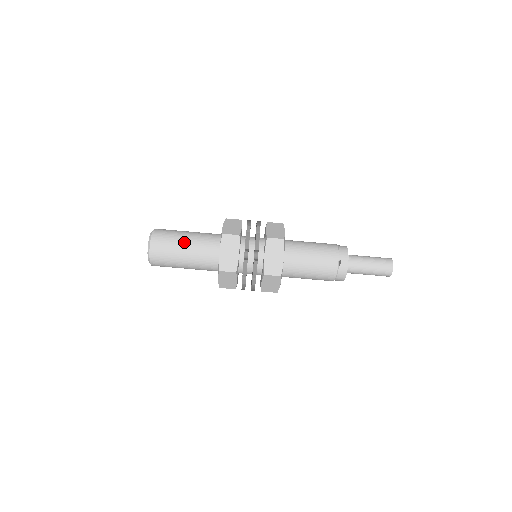
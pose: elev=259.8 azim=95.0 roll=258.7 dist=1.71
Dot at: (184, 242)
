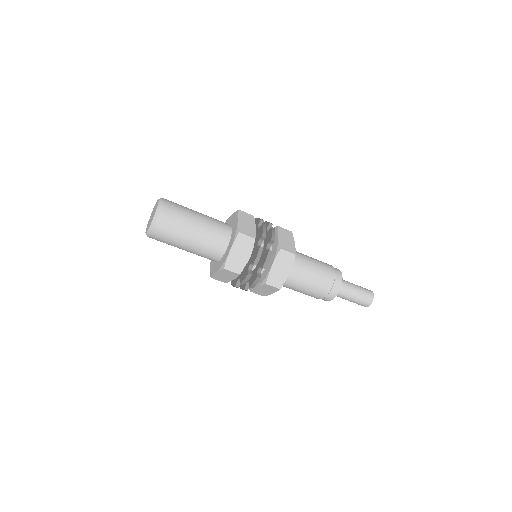
Dot at: (185, 245)
